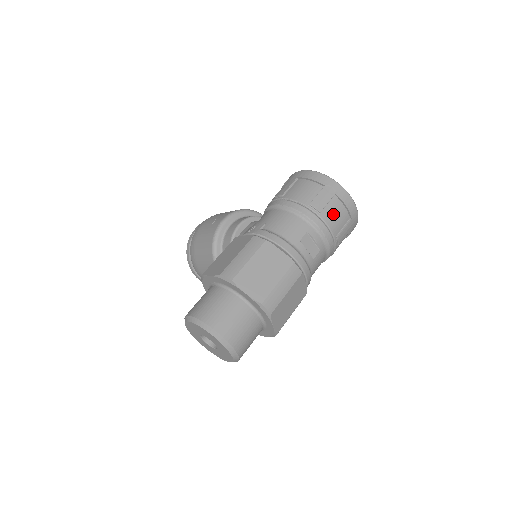
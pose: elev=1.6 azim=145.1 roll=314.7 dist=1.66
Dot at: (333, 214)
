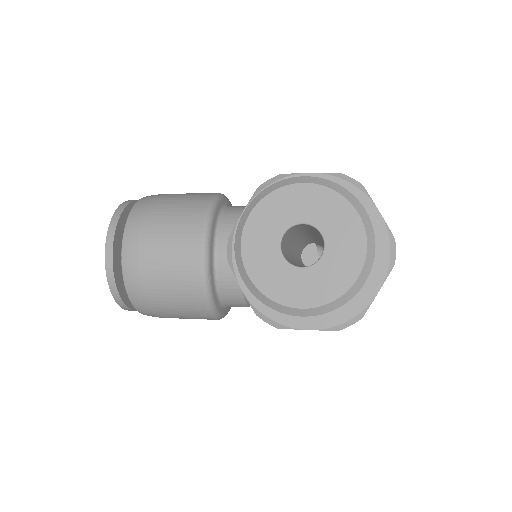
Dot at: occluded
